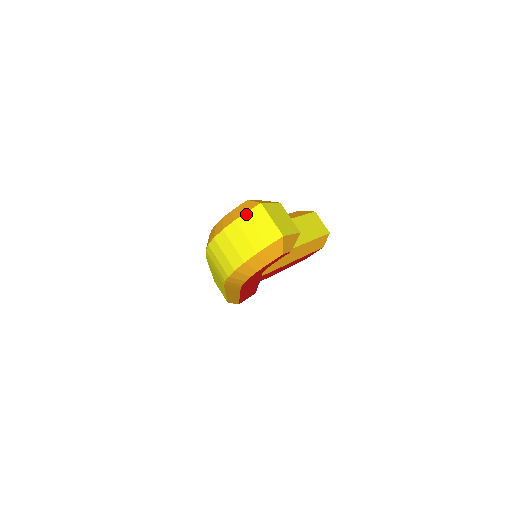
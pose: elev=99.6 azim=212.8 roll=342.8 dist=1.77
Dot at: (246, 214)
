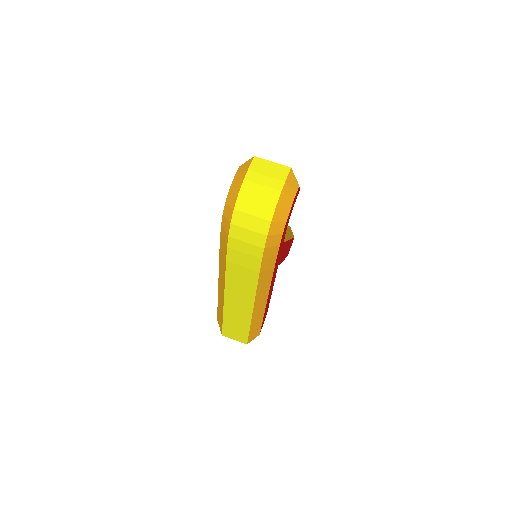
Dot at: (249, 169)
